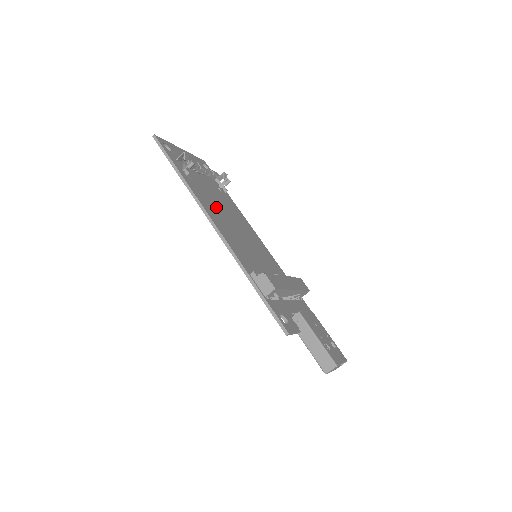
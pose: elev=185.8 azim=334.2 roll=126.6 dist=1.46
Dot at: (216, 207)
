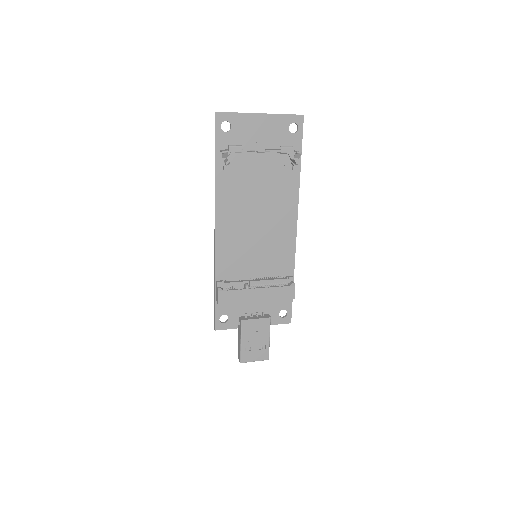
Dot at: (244, 202)
